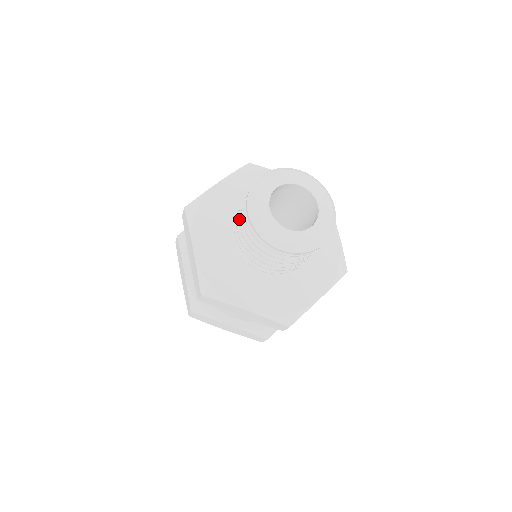
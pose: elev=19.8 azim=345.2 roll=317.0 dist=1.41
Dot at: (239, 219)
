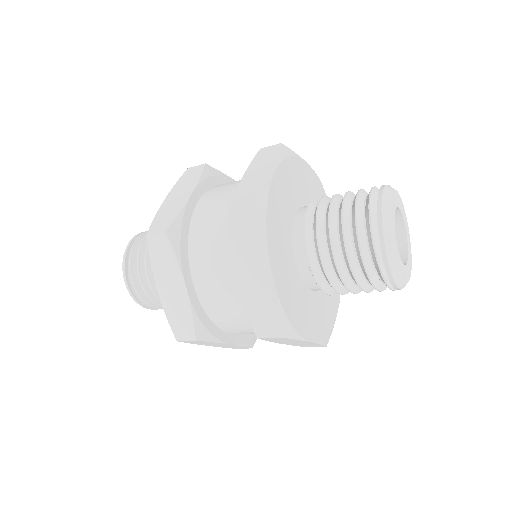
Dot at: (345, 197)
